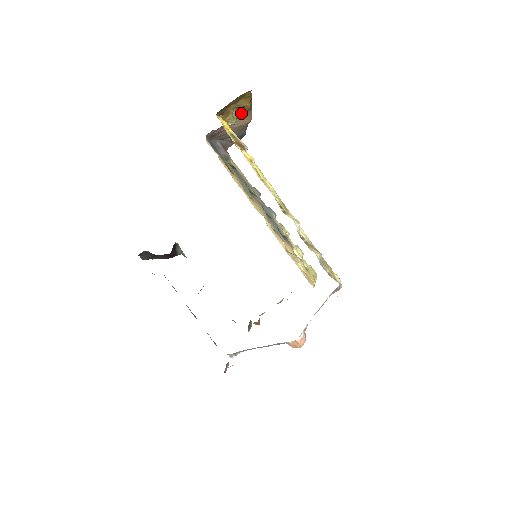
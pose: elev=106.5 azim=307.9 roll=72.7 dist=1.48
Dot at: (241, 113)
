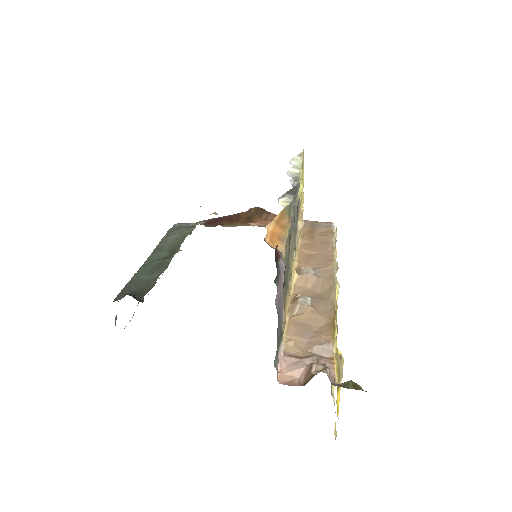
Dot at: occluded
